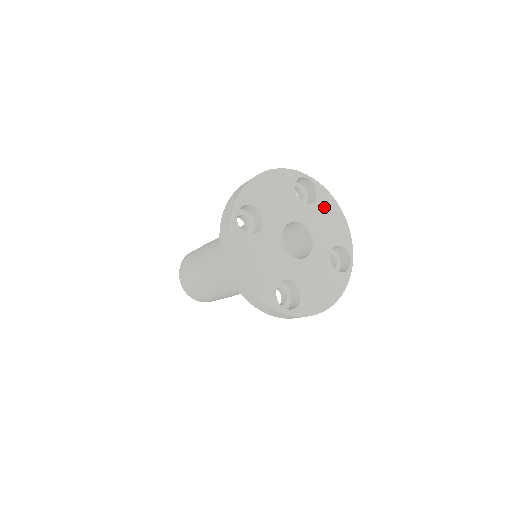
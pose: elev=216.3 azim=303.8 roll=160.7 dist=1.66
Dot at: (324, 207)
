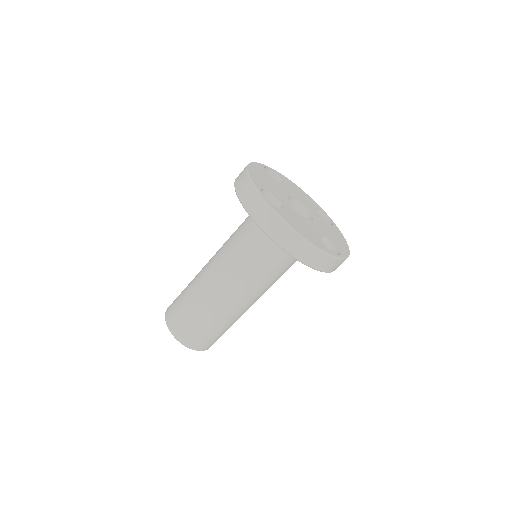
Dot at: (289, 185)
